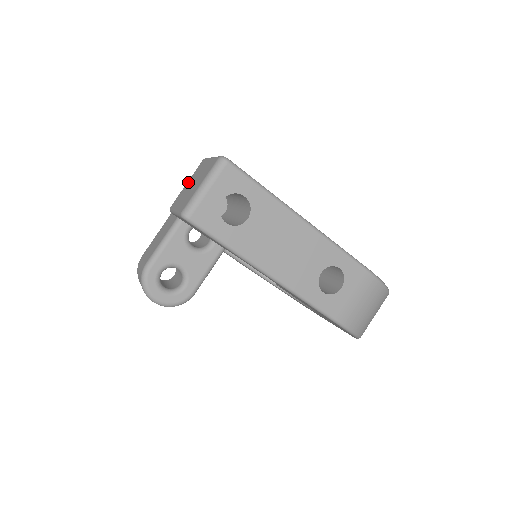
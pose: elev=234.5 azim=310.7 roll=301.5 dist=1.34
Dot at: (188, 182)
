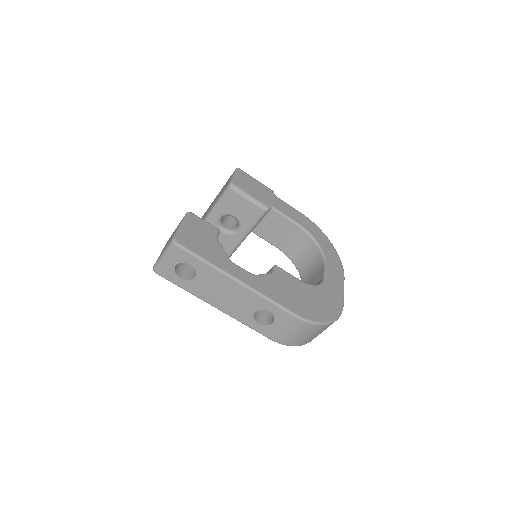
Dot at: (175, 229)
